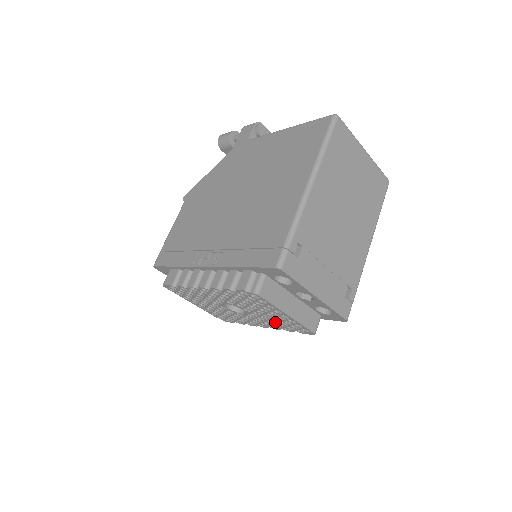
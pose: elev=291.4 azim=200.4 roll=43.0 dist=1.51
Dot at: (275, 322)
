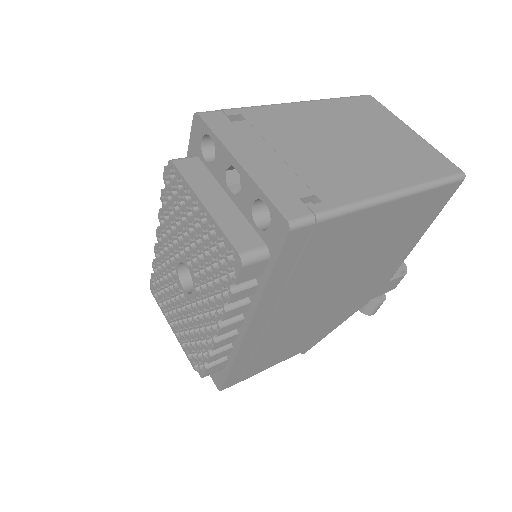
Dot at: (211, 273)
